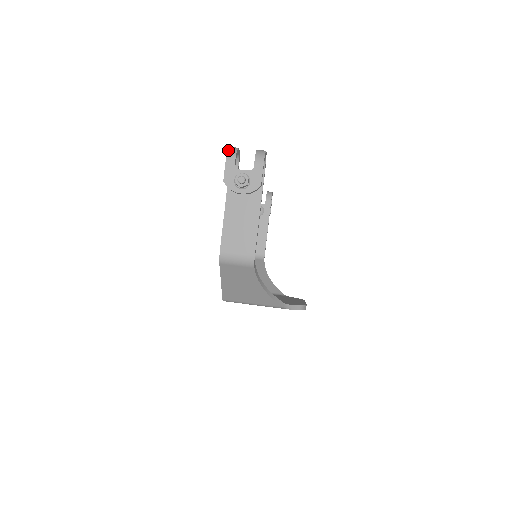
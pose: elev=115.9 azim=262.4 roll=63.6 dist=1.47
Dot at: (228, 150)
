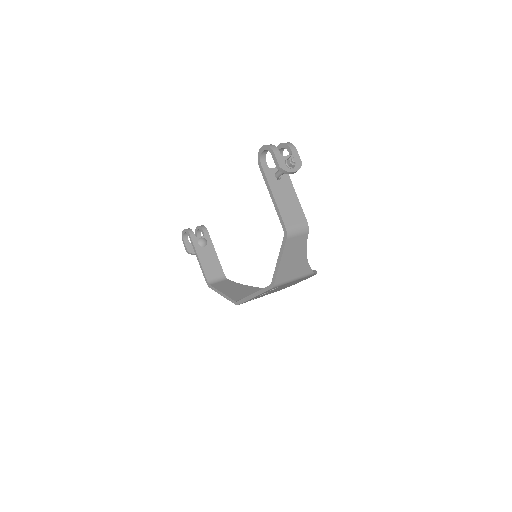
Dot at: (268, 146)
